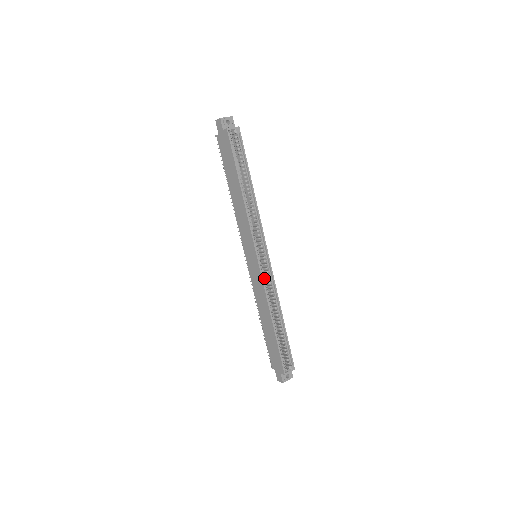
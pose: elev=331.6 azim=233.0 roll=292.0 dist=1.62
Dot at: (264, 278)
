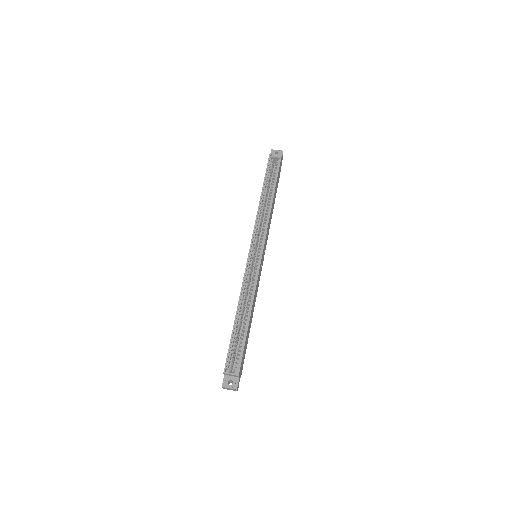
Dot at: (249, 271)
